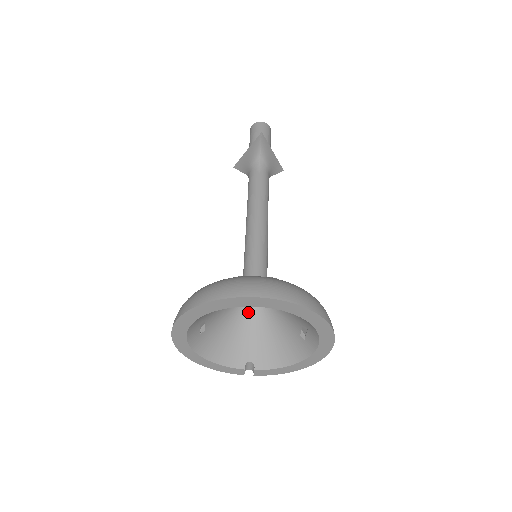
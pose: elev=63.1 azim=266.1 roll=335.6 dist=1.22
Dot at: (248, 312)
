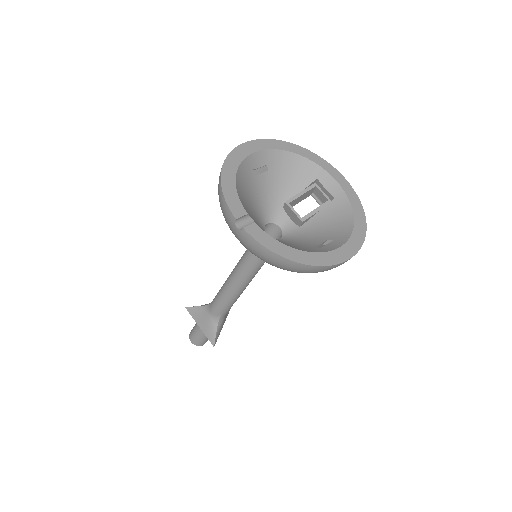
Dot at: (261, 227)
